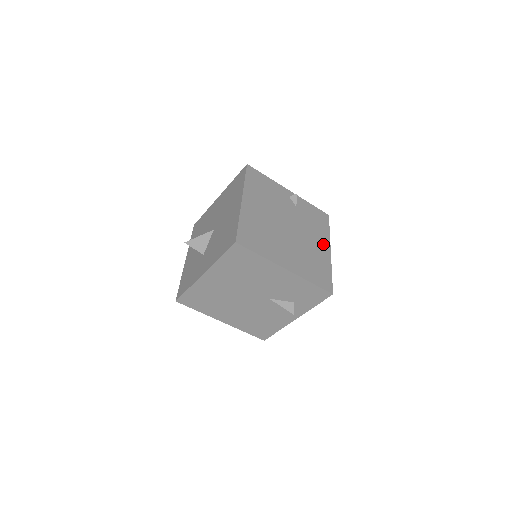
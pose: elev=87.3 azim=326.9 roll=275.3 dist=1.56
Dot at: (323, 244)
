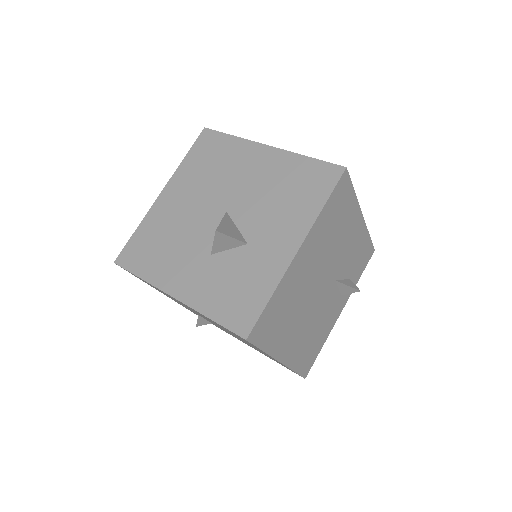
Dot at: occluded
